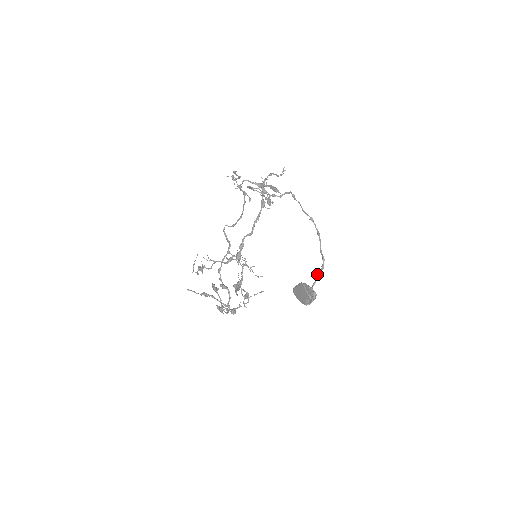
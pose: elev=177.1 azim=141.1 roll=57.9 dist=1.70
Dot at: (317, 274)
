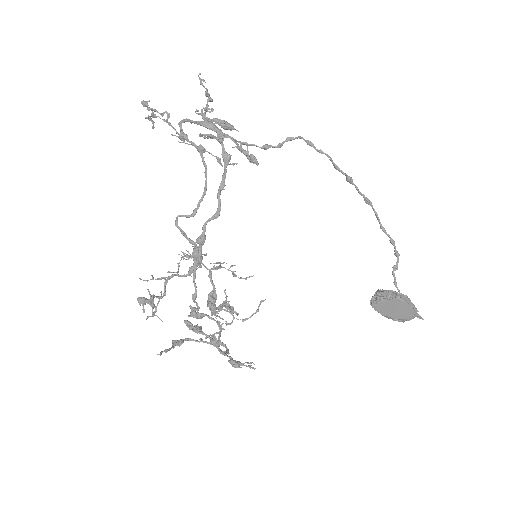
Dot at: (395, 268)
